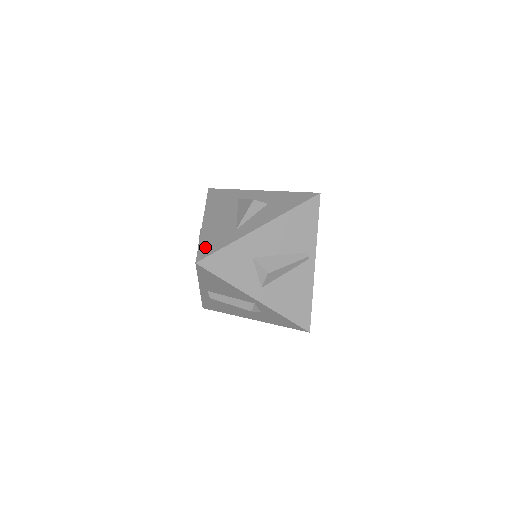
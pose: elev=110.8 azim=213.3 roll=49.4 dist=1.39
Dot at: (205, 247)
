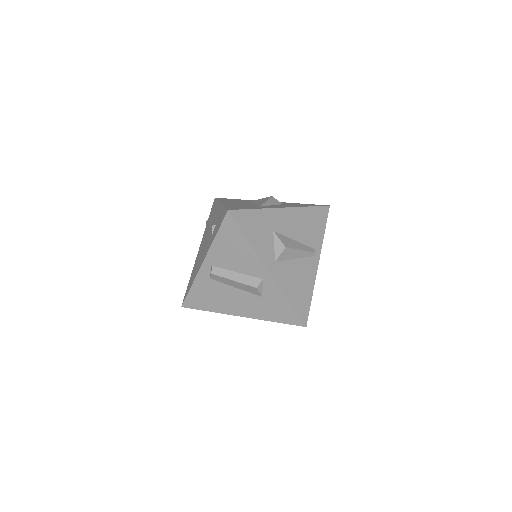
Dot at: (233, 207)
